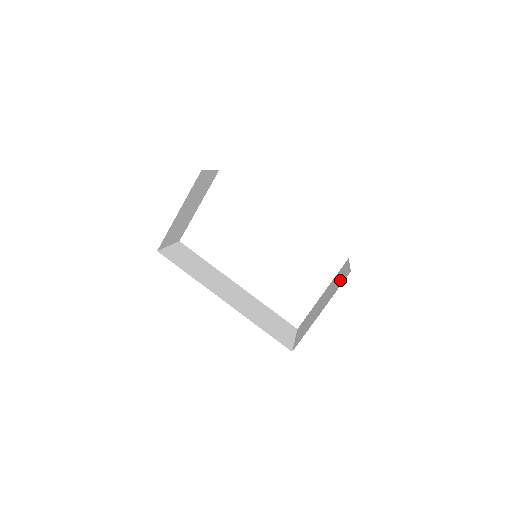
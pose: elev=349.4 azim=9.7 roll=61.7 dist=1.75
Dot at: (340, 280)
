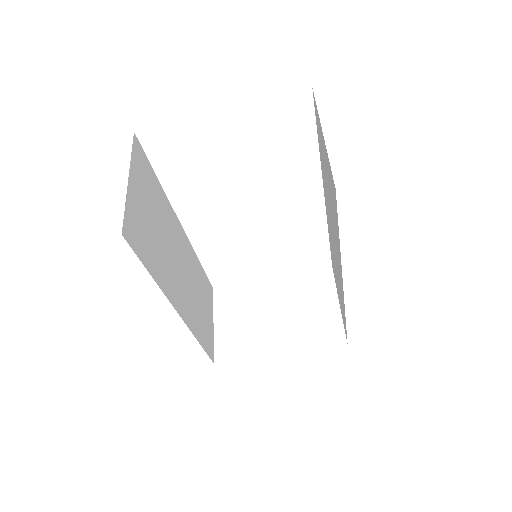
Dot at: (321, 323)
